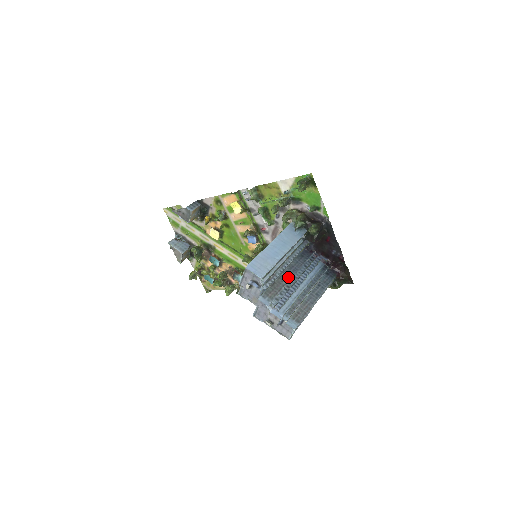
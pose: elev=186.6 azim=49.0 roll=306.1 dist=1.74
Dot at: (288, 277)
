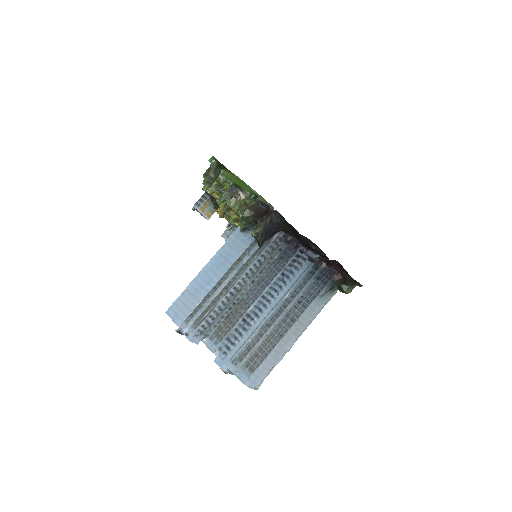
Dot at: (251, 300)
